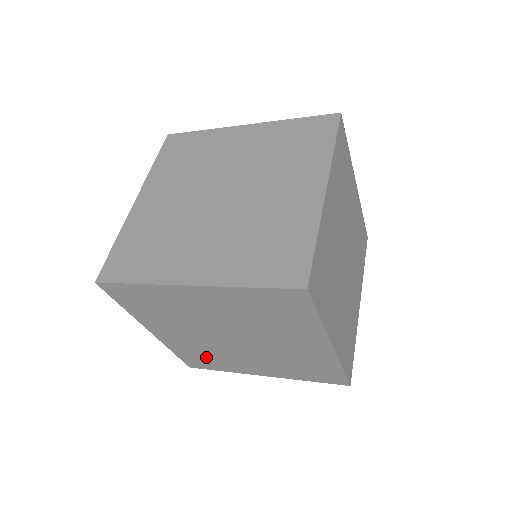
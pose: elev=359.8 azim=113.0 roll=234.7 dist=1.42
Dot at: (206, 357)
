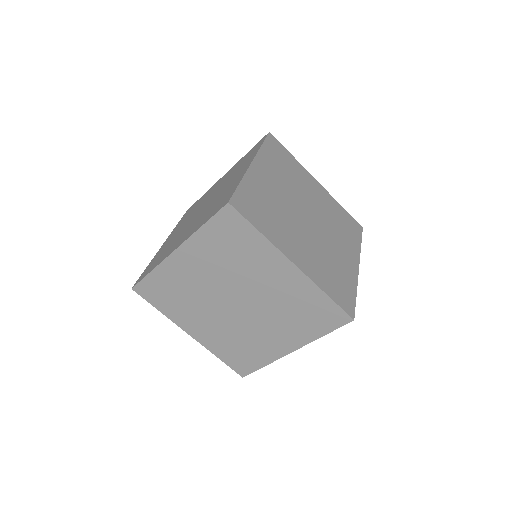
Dot at: (241, 349)
